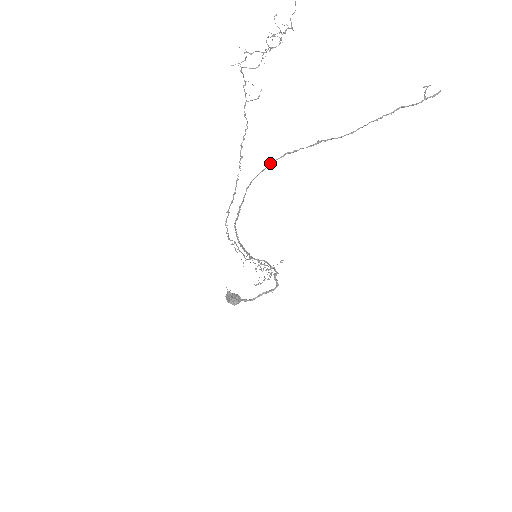
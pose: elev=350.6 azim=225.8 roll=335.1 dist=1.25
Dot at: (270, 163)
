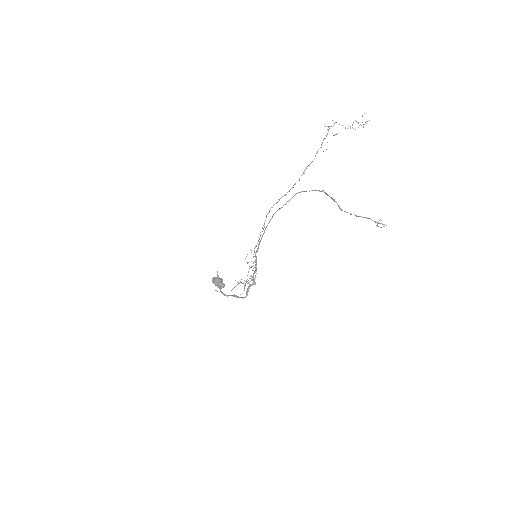
Dot at: (313, 190)
